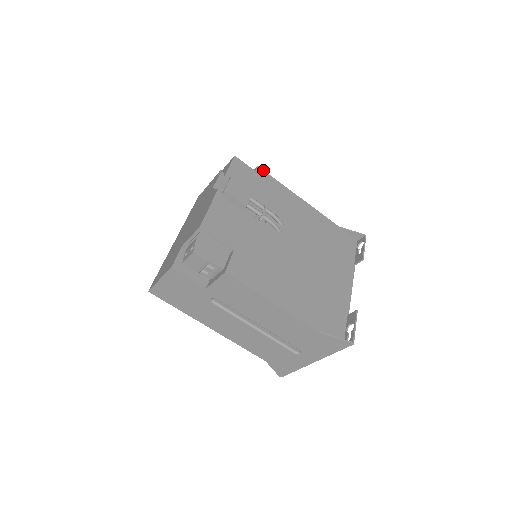
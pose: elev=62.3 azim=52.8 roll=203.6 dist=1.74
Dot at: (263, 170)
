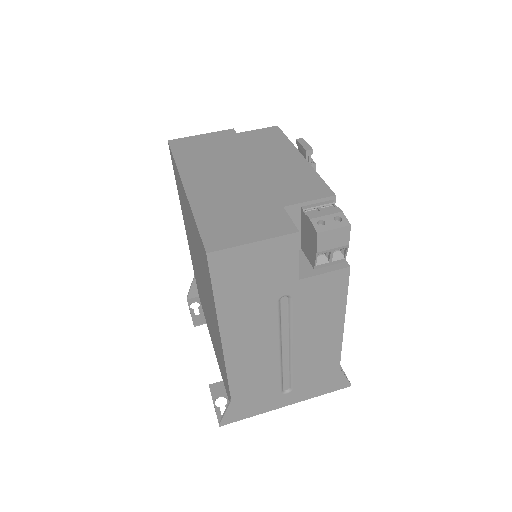
Dot at: occluded
